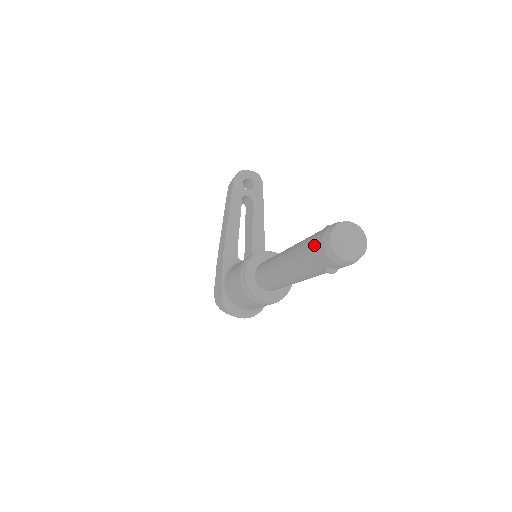
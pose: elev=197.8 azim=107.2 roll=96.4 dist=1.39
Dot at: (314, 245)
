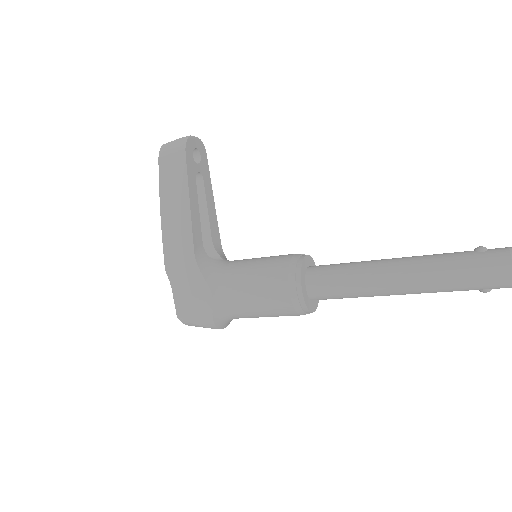
Dot at: (492, 272)
